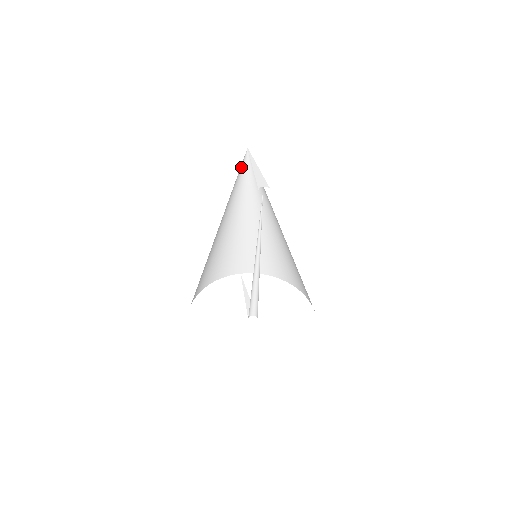
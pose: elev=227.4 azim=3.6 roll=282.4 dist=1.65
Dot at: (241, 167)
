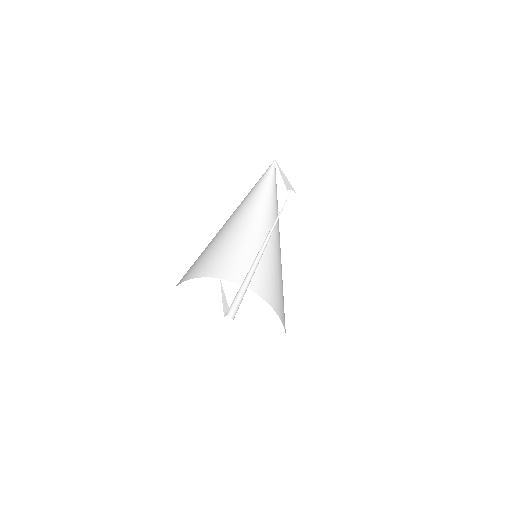
Dot at: (263, 175)
